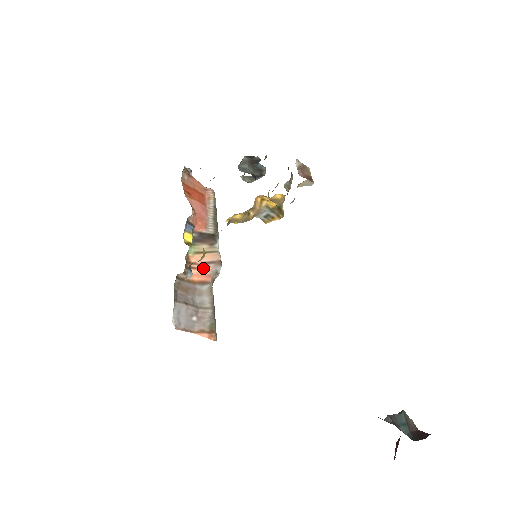
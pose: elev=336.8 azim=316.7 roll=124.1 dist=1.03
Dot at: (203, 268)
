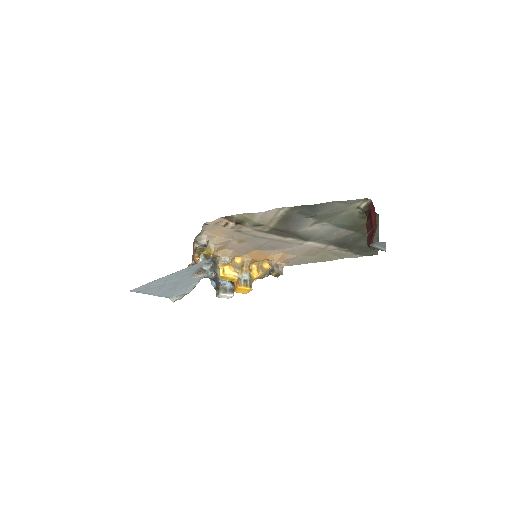
Dot at: occluded
